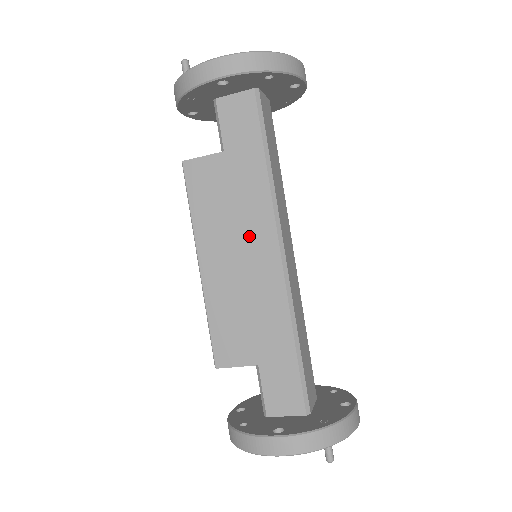
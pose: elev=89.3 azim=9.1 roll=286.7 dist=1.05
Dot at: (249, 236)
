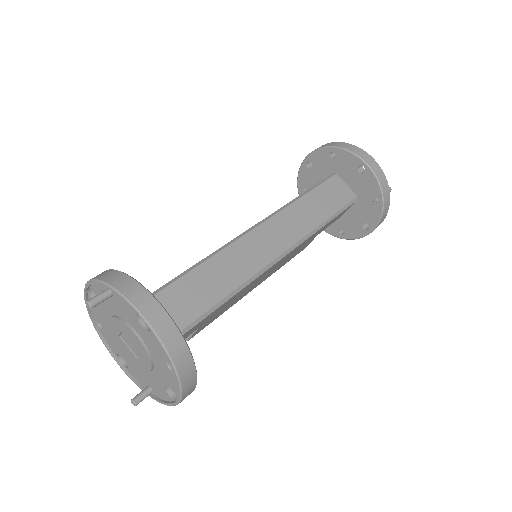
Dot at: occluded
